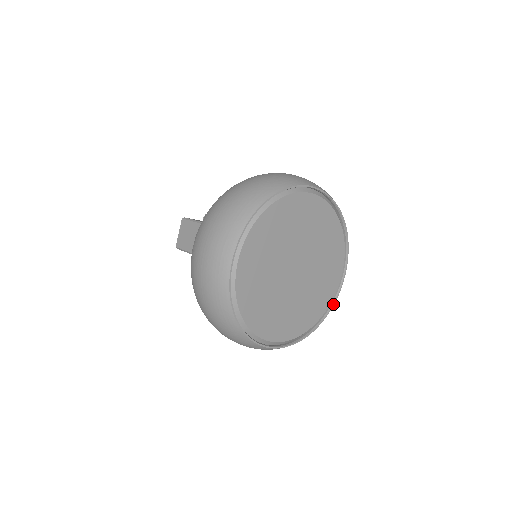
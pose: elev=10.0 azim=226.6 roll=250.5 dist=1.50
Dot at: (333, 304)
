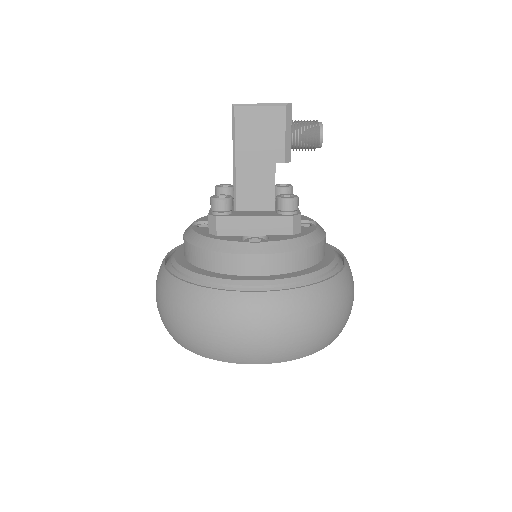
Dot at: occluded
